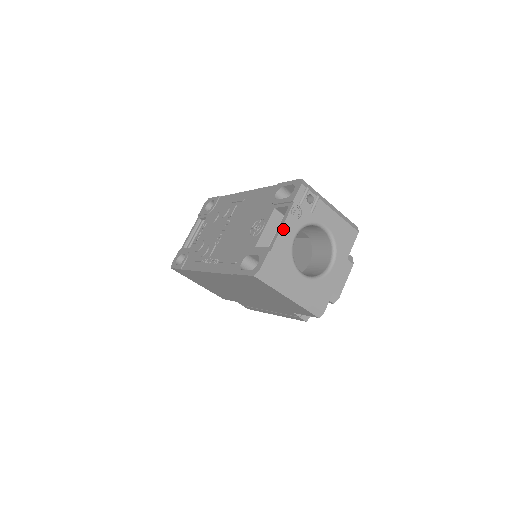
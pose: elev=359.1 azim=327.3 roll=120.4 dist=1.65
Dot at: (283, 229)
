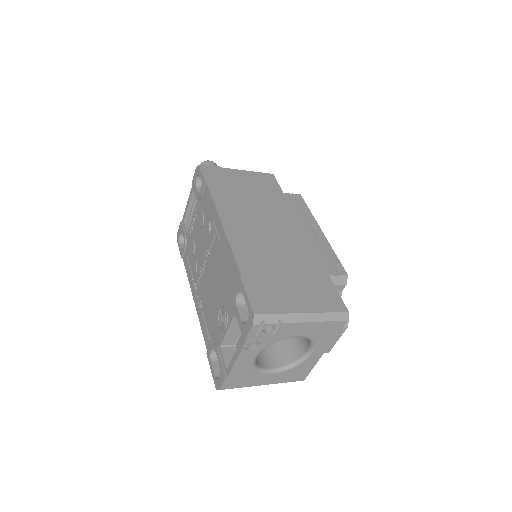
Dot at: (238, 361)
